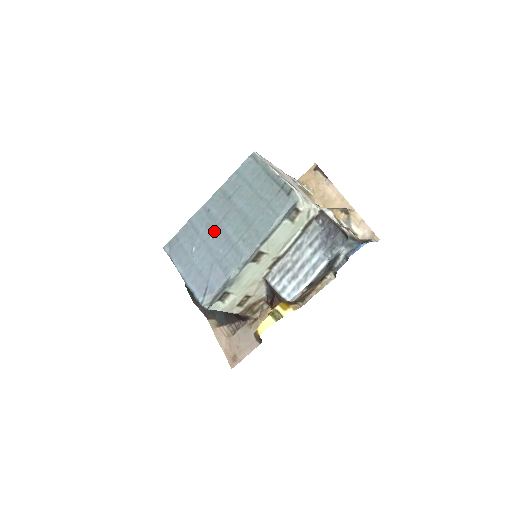
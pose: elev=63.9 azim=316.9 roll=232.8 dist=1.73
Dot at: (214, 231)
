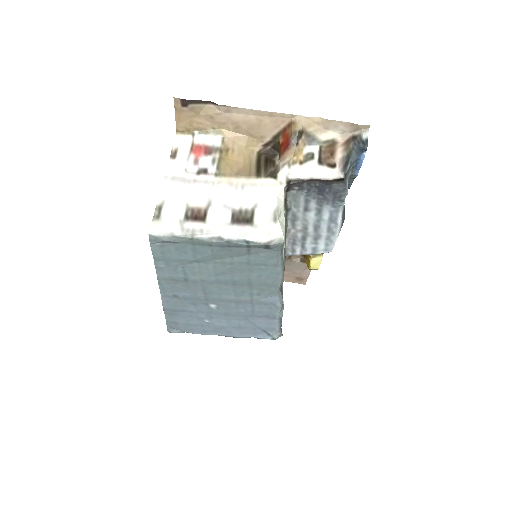
Dot at: (210, 305)
